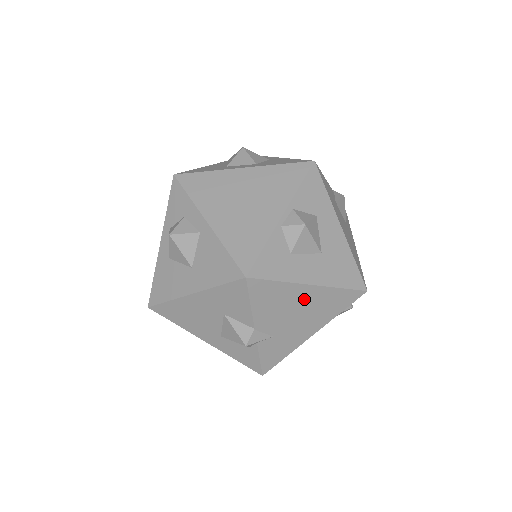
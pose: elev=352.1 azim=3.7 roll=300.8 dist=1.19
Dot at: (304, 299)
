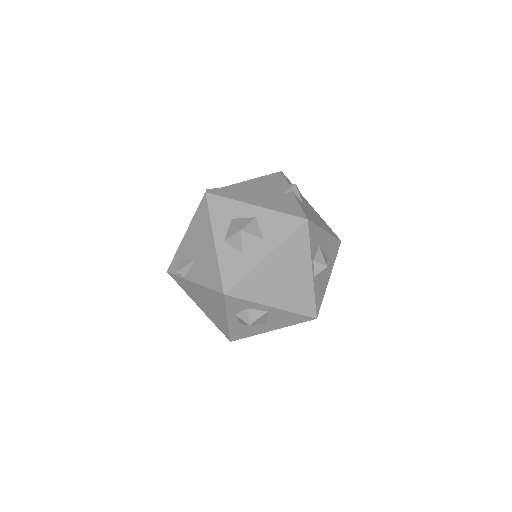
Dot at: occluded
